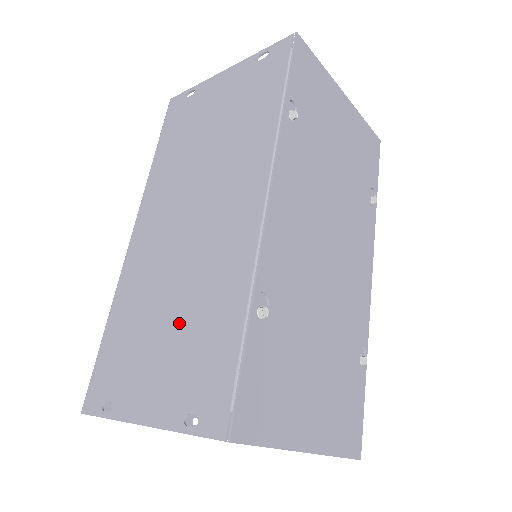
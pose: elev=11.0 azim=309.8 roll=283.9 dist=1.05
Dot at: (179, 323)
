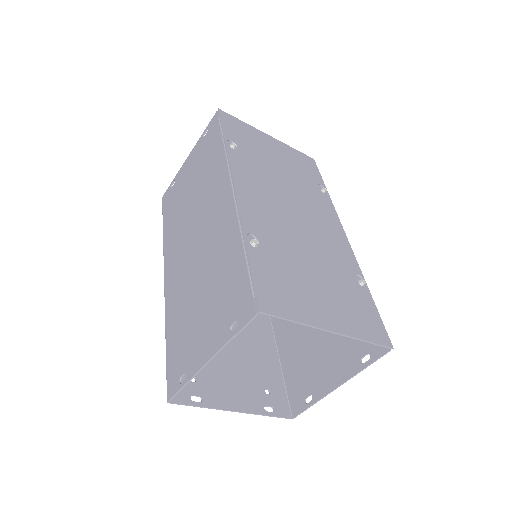
Dot at: (209, 290)
